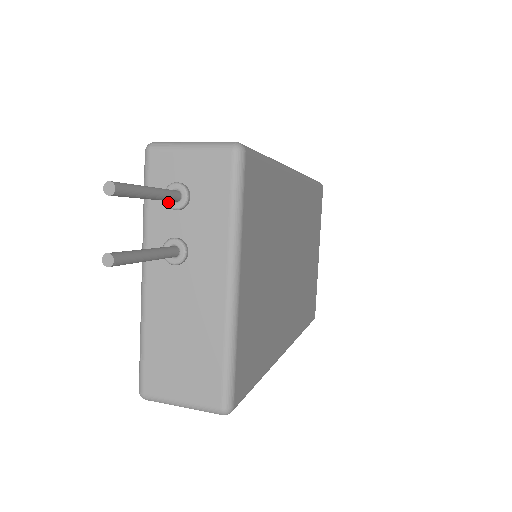
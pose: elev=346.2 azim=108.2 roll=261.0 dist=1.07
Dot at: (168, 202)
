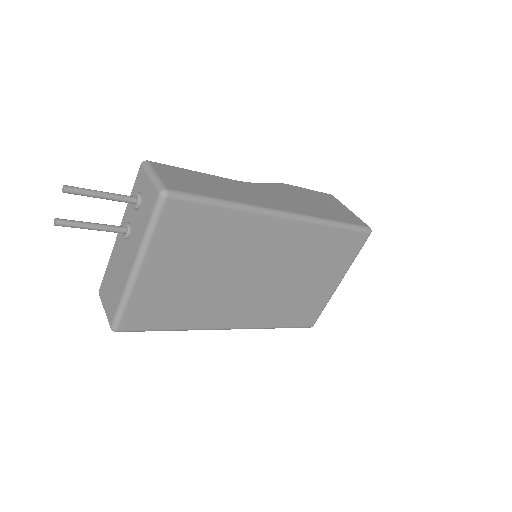
Dot at: occluded
